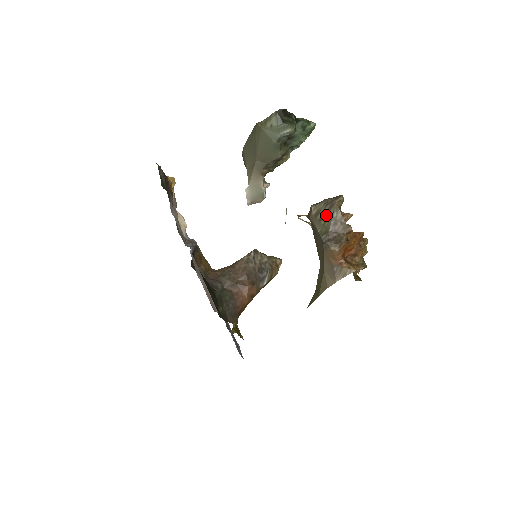
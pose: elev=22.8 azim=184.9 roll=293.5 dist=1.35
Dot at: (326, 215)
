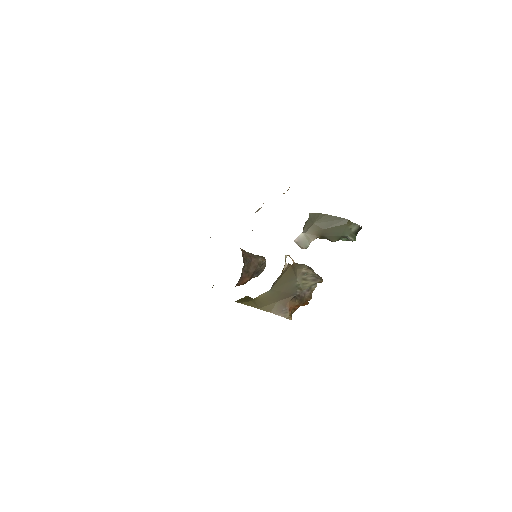
Dot at: (309, 281)
